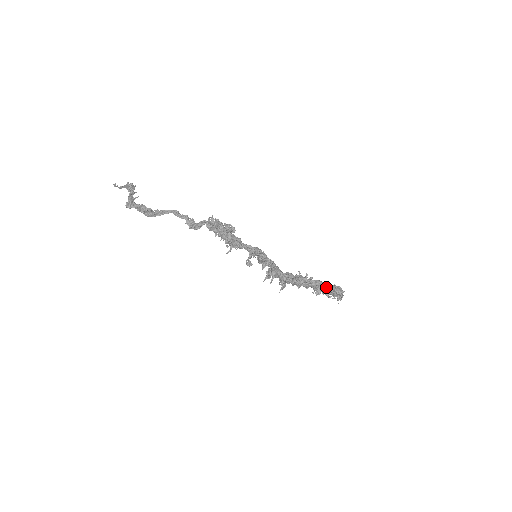
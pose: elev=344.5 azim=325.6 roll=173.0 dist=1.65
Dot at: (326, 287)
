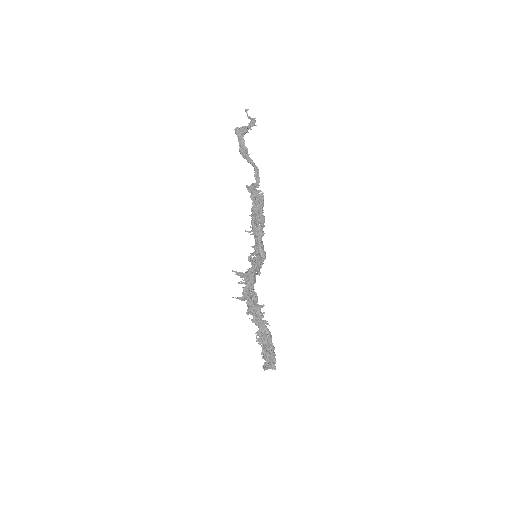
Dot at: (267, 344)
